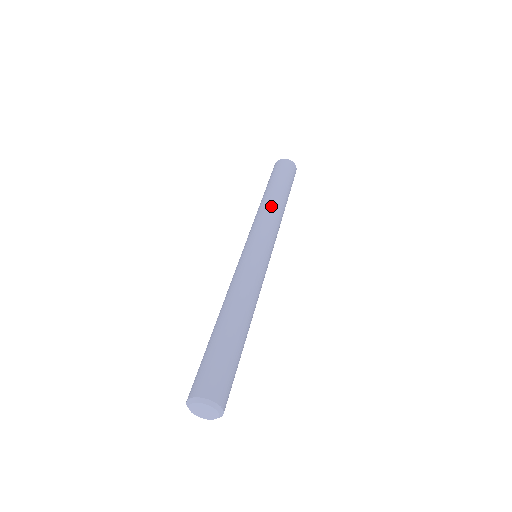
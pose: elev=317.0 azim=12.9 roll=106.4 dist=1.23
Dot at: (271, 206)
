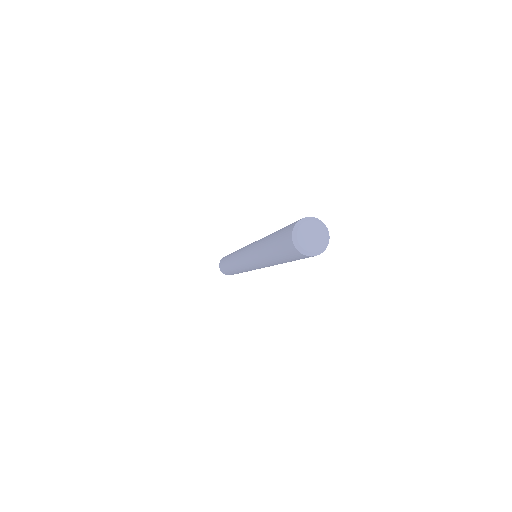
Dot at: occluded
